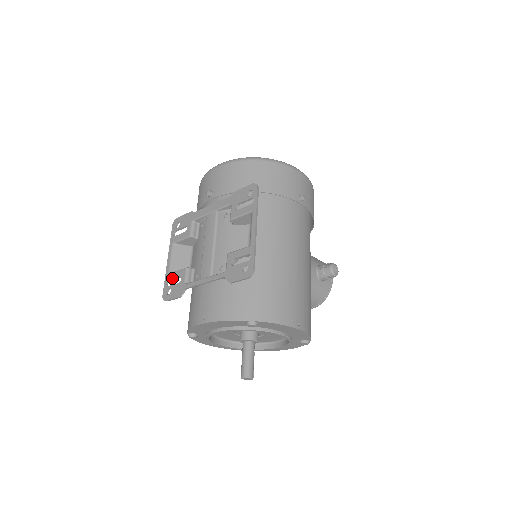
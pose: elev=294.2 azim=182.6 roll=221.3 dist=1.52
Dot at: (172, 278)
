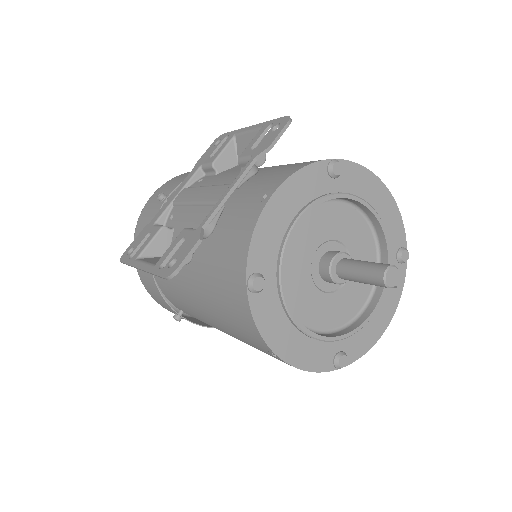
Dot at: (166, 256)
